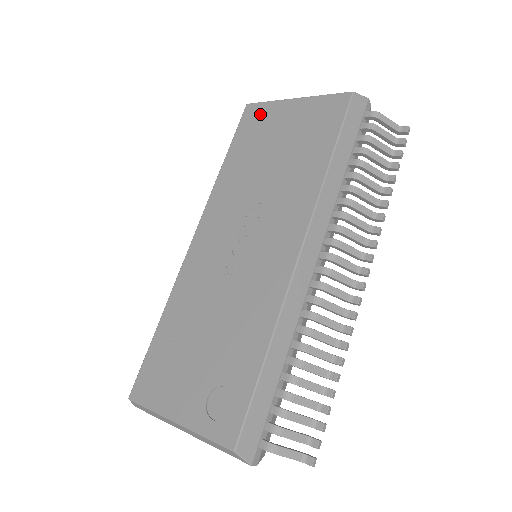
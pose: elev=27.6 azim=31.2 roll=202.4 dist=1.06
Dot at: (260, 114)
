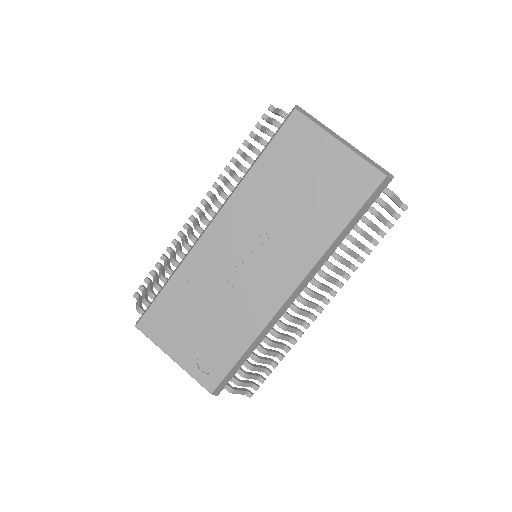
Dot at: (304, 133)
